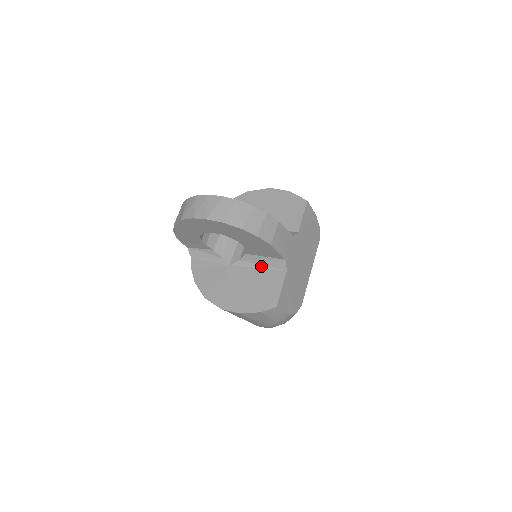
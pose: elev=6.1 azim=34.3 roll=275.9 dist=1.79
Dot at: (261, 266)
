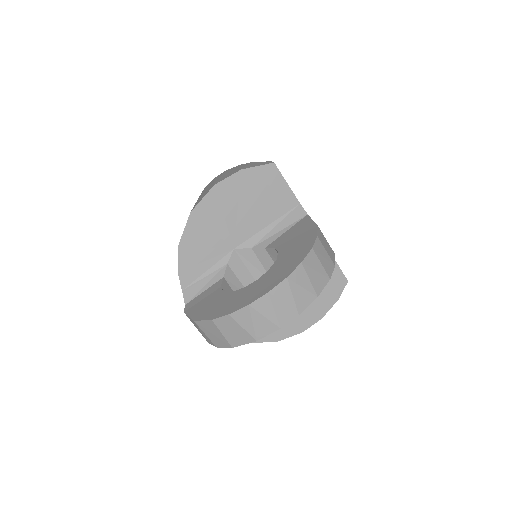
Dot at: occluded
